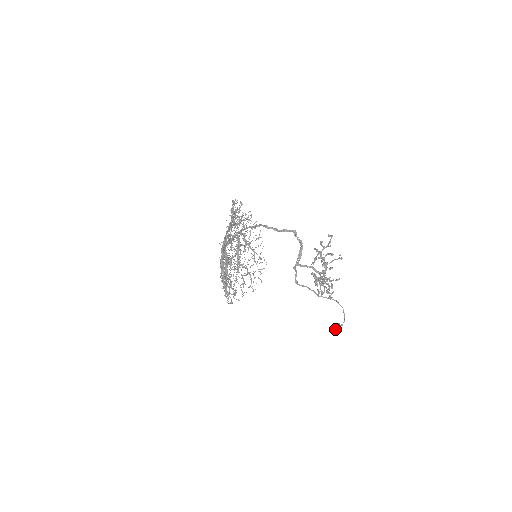
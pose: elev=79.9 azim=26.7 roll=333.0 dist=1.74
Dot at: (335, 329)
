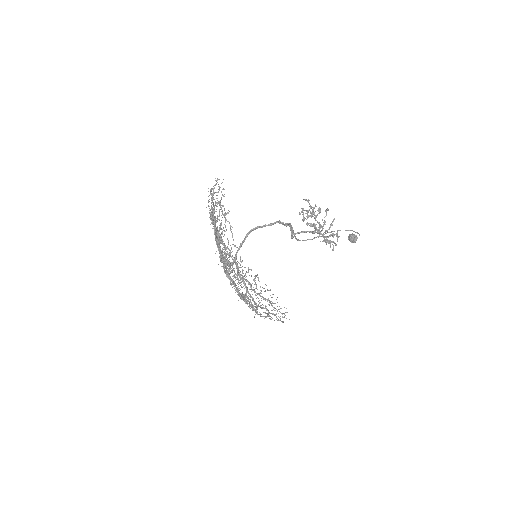
Dot at: (351, 235)
